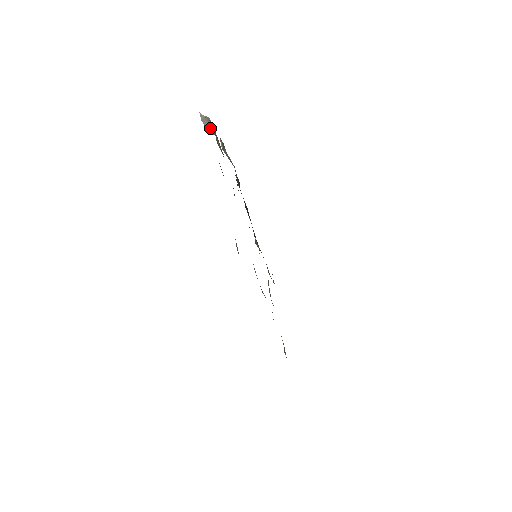
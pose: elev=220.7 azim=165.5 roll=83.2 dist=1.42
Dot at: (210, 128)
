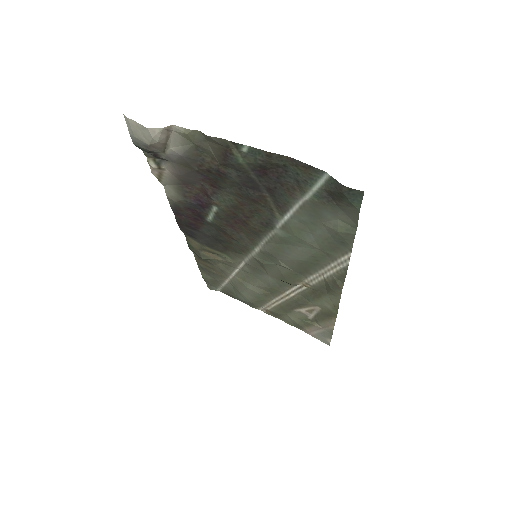
Dot at: (164, 142)
